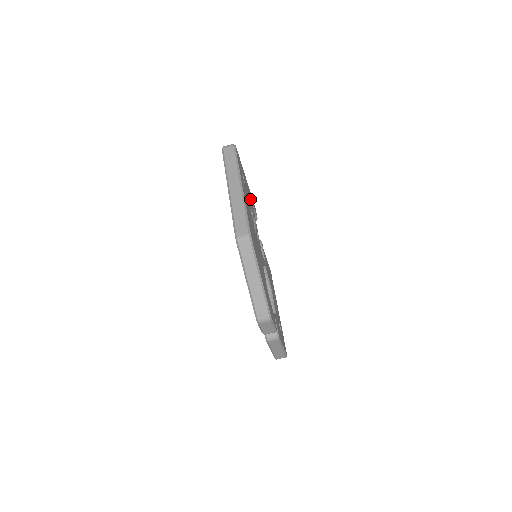
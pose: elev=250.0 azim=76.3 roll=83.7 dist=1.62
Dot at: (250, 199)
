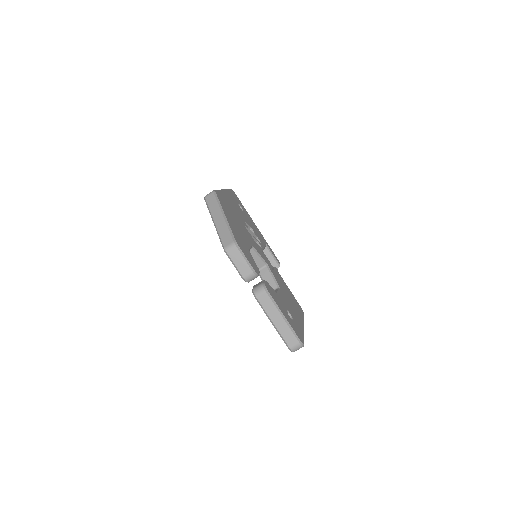
Dot at: (257, 232)
